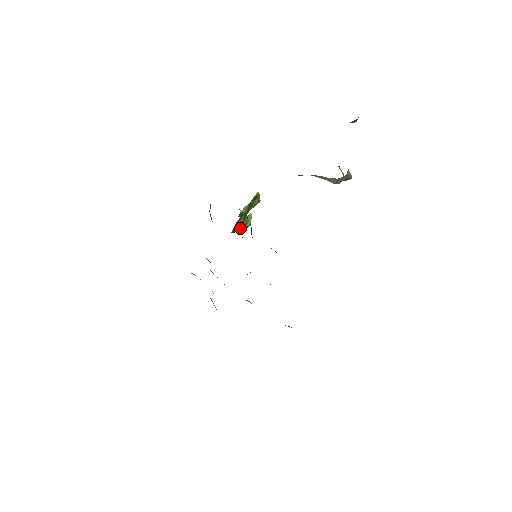
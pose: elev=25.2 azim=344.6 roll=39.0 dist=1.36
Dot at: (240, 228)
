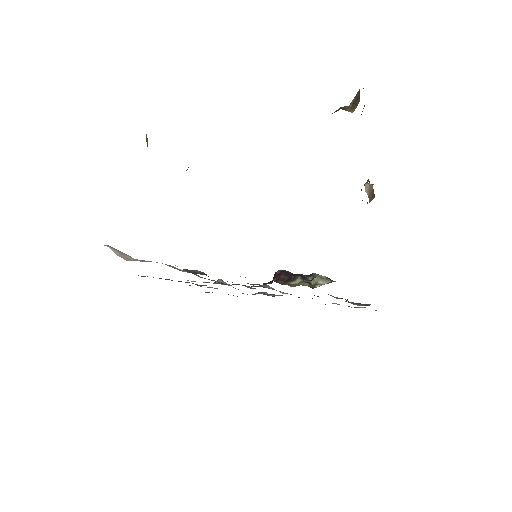
Dot at: occluded
